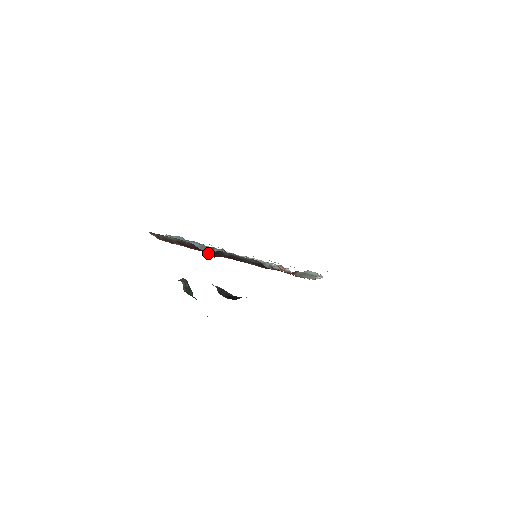
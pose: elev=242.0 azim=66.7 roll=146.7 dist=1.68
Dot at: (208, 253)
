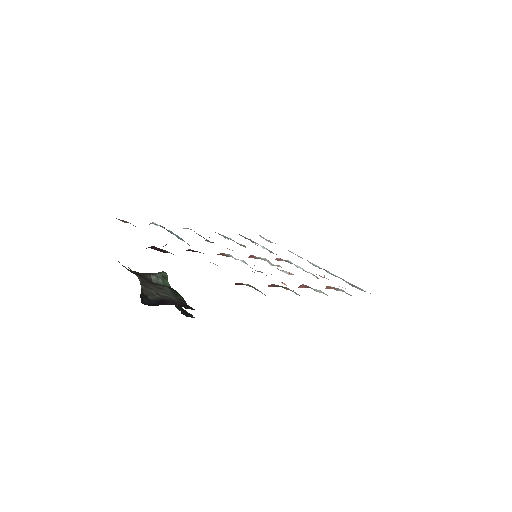
Dot at: occluded
